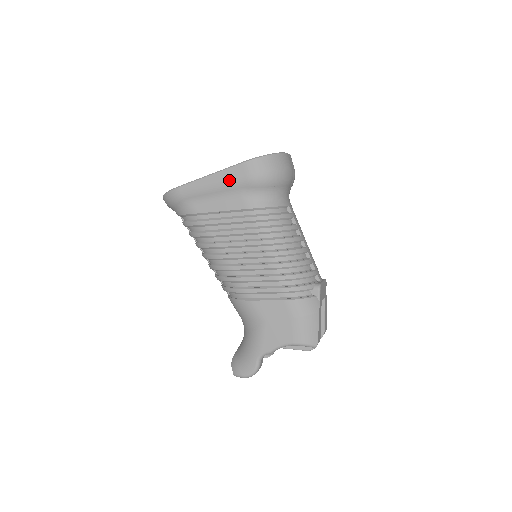
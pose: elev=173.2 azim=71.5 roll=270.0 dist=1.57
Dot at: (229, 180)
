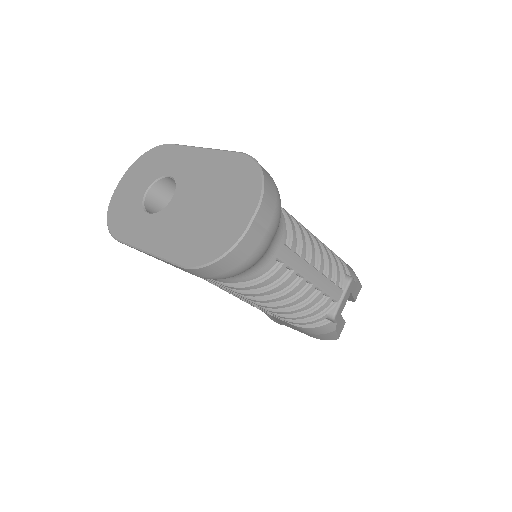
Dot at: (174, 266)
